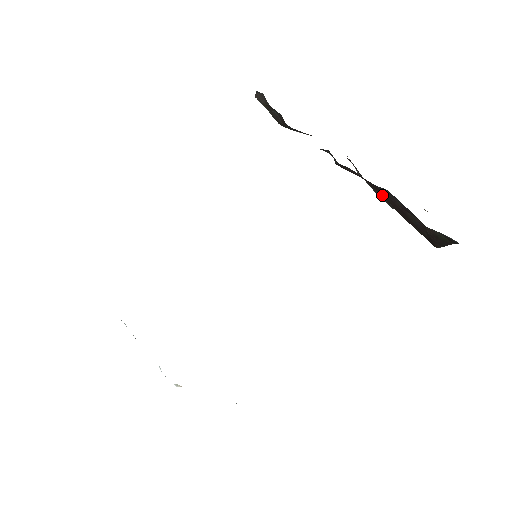
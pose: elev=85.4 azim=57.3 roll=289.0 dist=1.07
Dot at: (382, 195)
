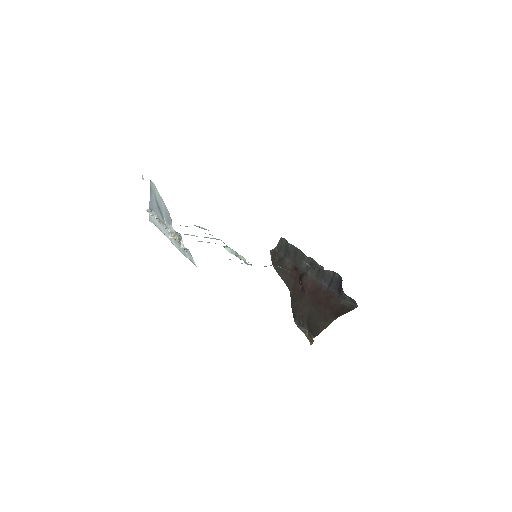
Dot at: (313, 301)
